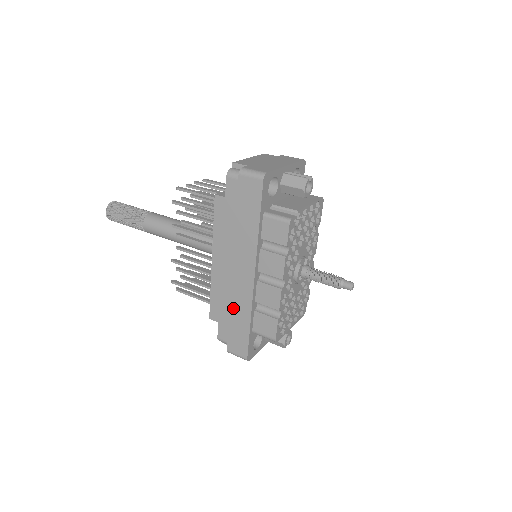
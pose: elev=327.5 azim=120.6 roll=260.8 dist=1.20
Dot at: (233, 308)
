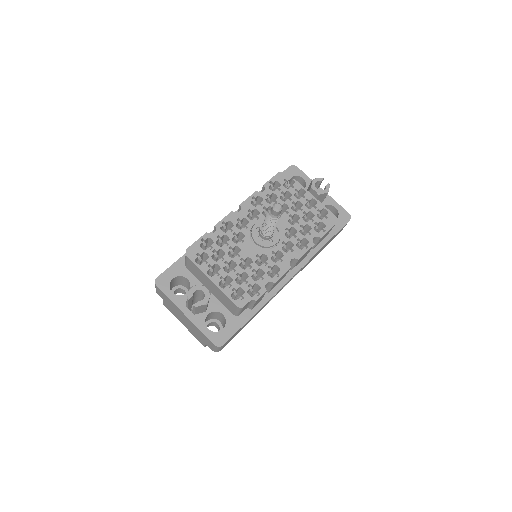
Dot at: occluded
